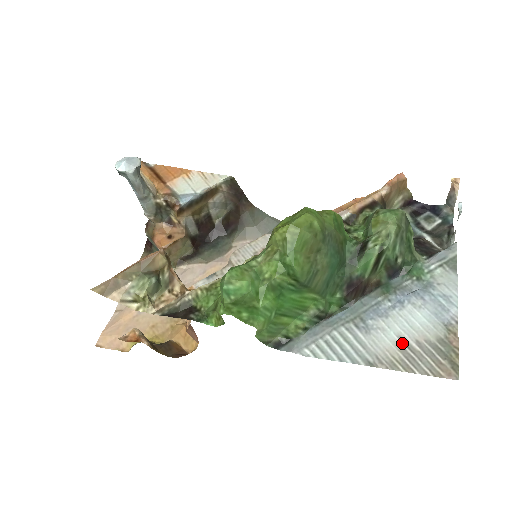
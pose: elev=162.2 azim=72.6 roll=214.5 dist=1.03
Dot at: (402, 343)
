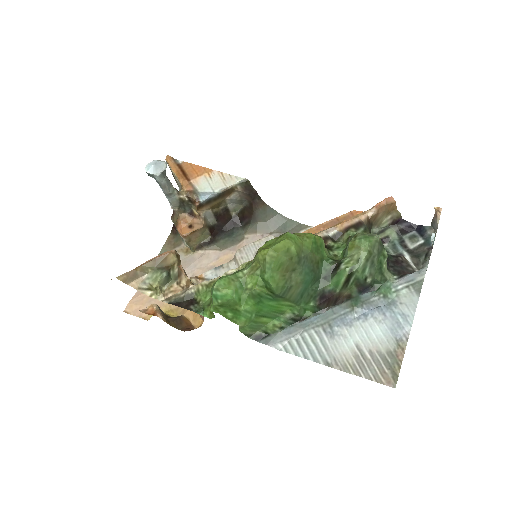
Dot at: (357, 350)
